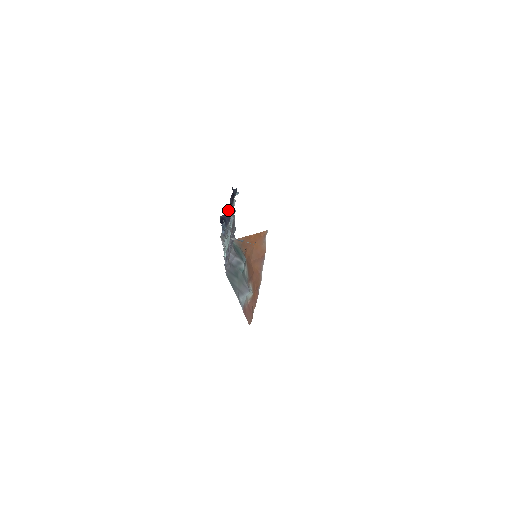
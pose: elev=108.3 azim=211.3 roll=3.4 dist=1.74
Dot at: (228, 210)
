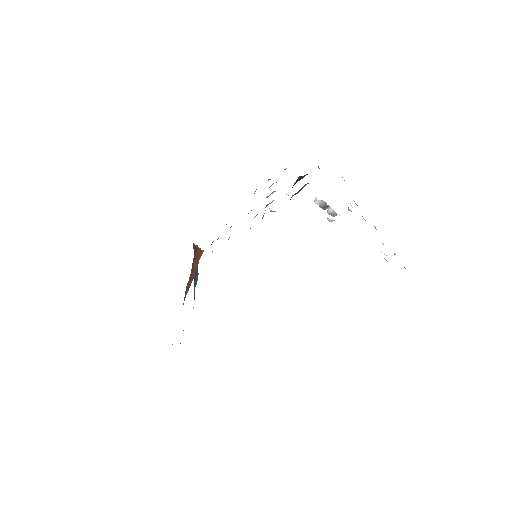
Dot at: occluded
